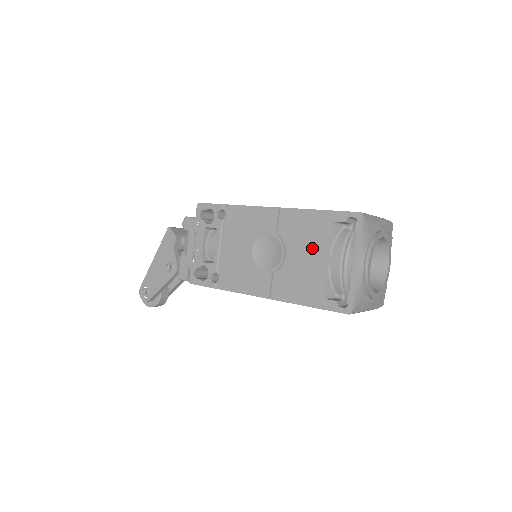
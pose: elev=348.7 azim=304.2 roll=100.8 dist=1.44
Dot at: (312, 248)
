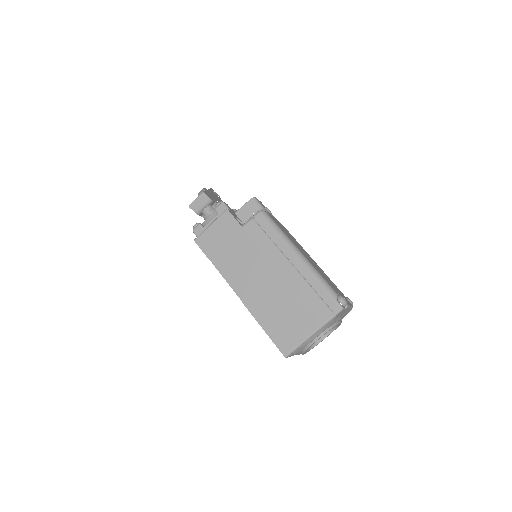
Dot at: occluded
